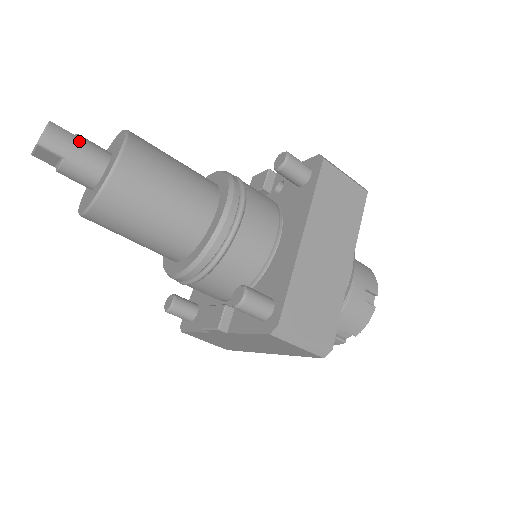
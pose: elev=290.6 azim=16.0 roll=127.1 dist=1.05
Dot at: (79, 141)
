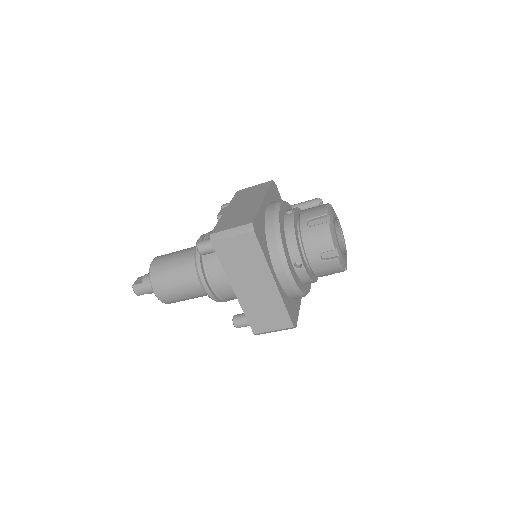
Dot at: (144, 285)
